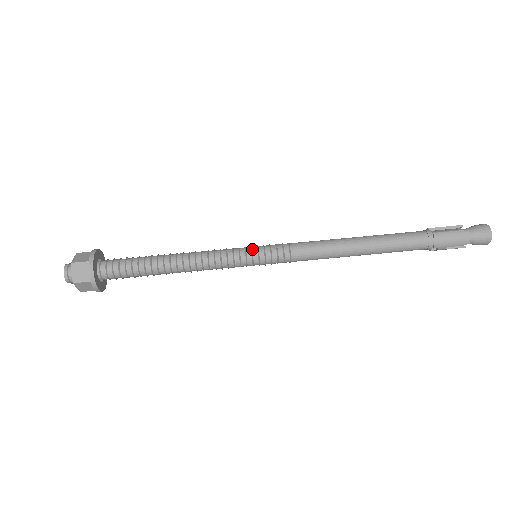
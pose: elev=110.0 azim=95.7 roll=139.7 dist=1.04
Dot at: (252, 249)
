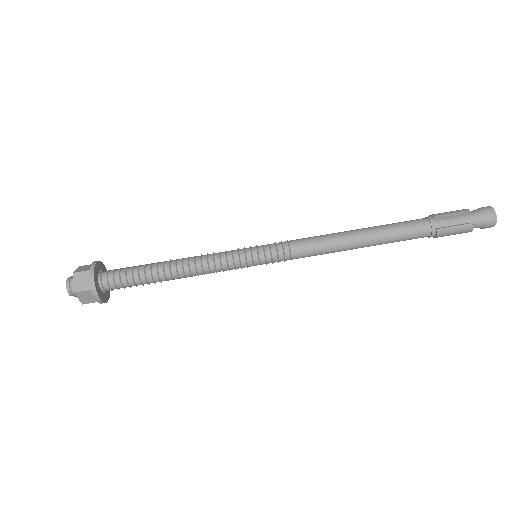
Dot at: (252, 257)
